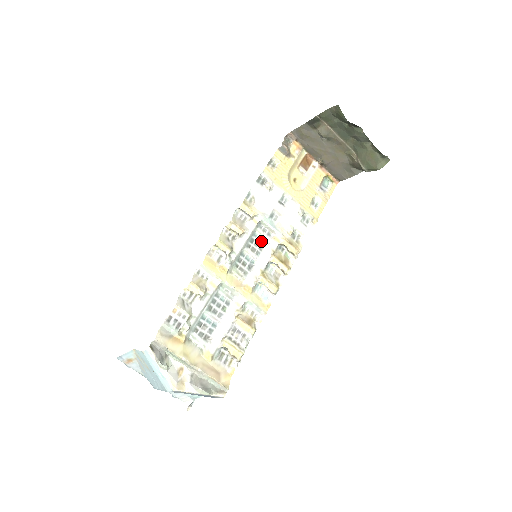
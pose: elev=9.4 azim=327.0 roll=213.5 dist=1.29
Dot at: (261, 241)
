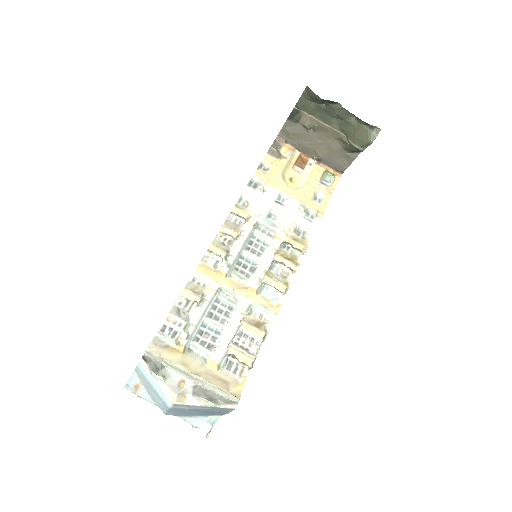
Dot at: (261, 242)
